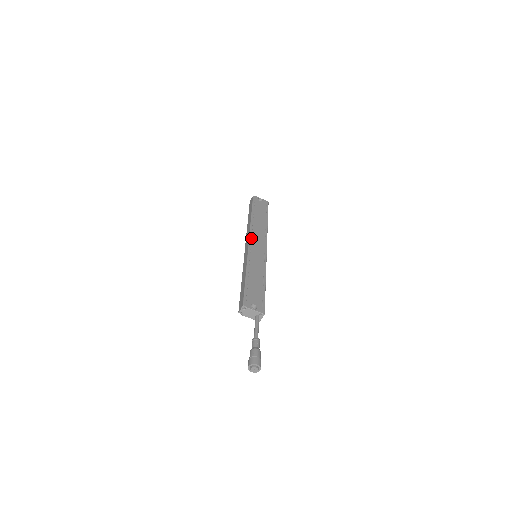
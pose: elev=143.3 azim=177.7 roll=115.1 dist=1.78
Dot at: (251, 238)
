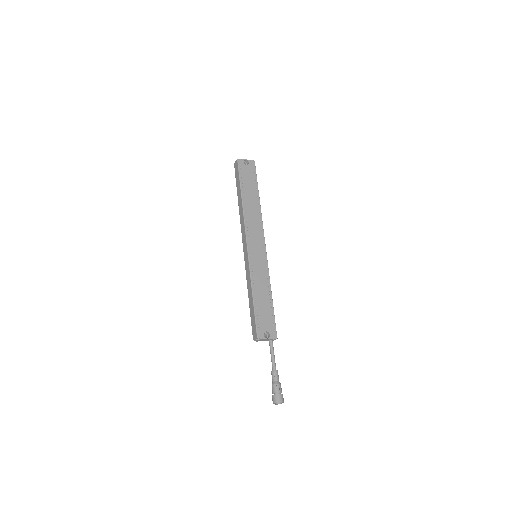
Dot at: (248, 235)
